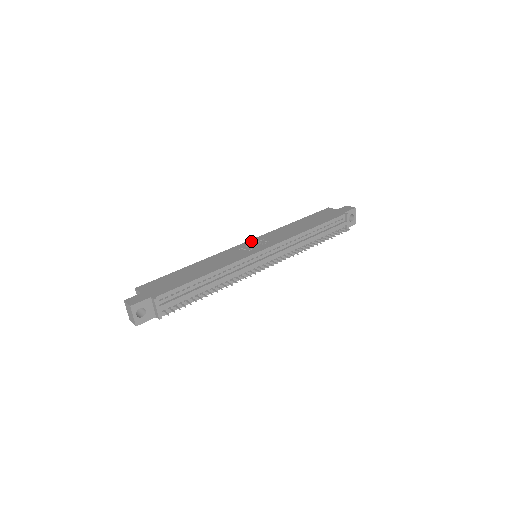
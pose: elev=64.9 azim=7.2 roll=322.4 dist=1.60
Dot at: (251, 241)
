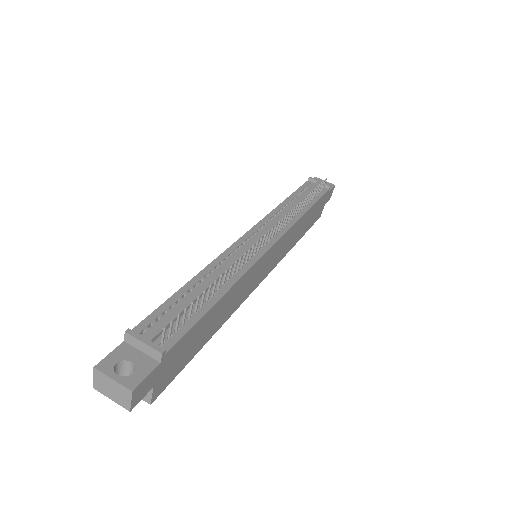
Dot at: occluded
